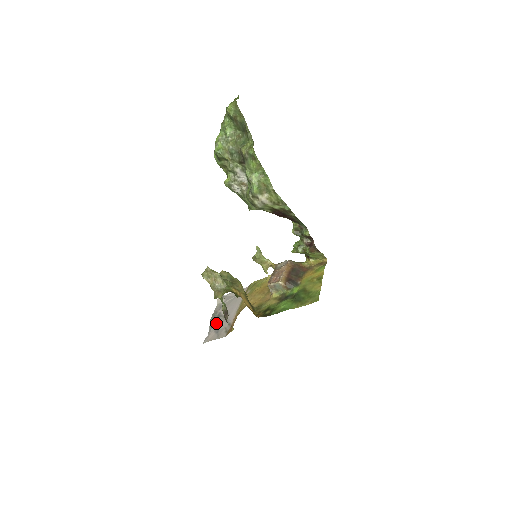
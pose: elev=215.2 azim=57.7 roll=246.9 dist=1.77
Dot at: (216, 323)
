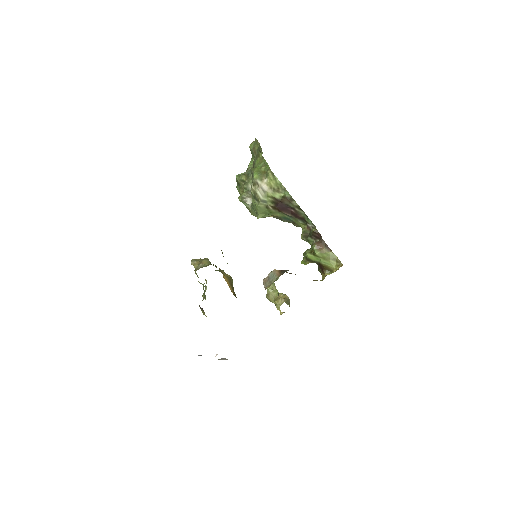
Dot at: occluded
